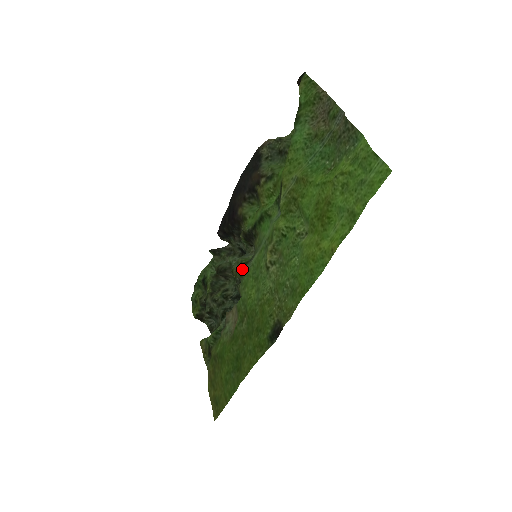
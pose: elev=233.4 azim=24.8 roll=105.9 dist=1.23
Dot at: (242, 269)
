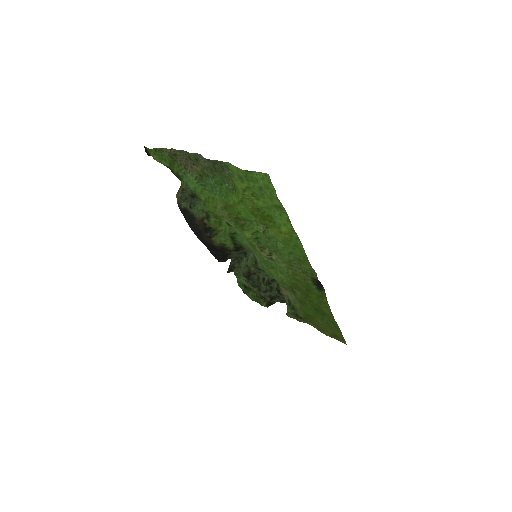
Dot at: (258, 268)
